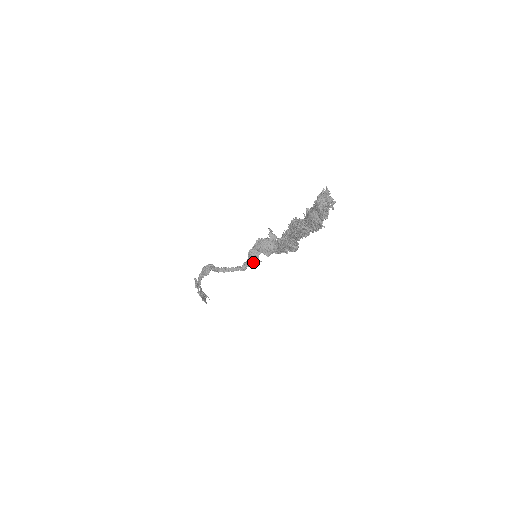
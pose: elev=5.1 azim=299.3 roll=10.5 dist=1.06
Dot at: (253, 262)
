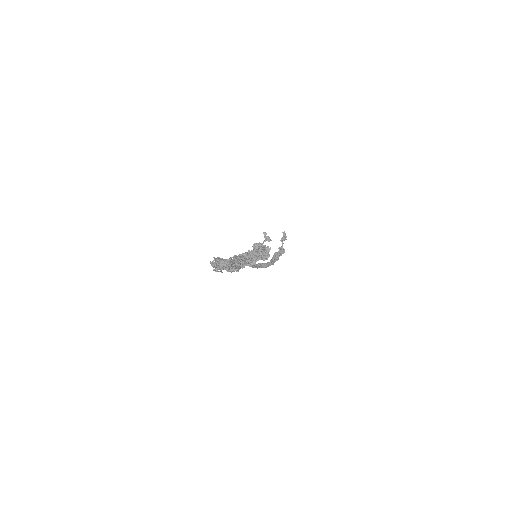
Dot at: occluded
